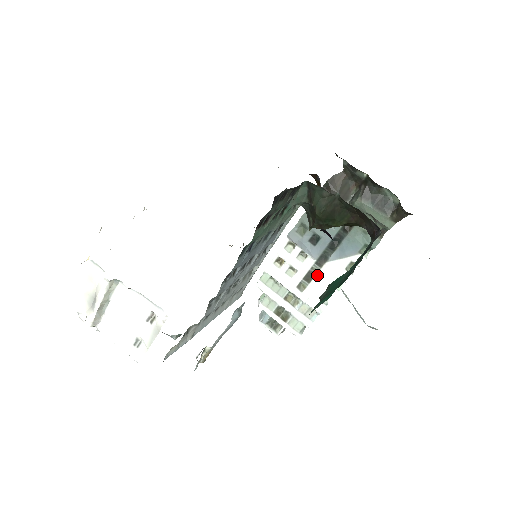
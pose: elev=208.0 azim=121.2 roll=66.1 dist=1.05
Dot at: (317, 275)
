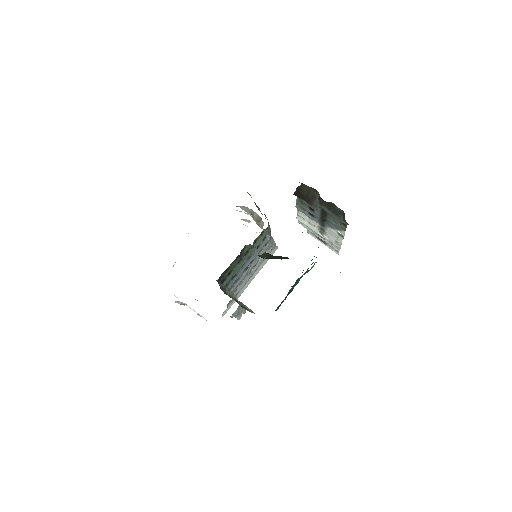
Dot at: (325, 231)
